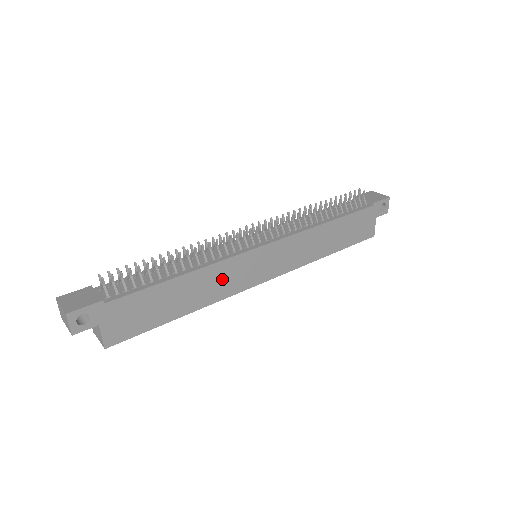
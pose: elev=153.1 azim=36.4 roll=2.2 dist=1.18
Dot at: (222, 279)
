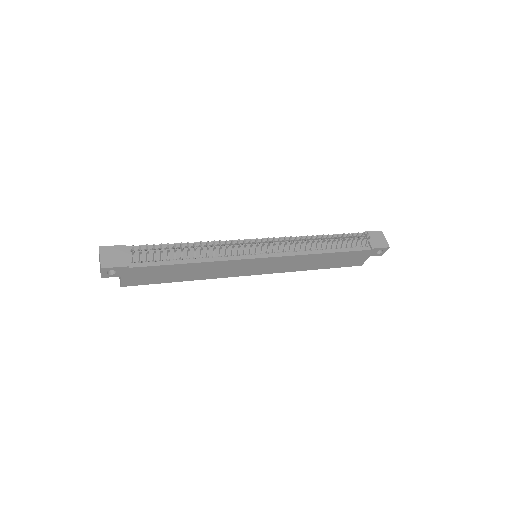
Dot at: (220, 269)
